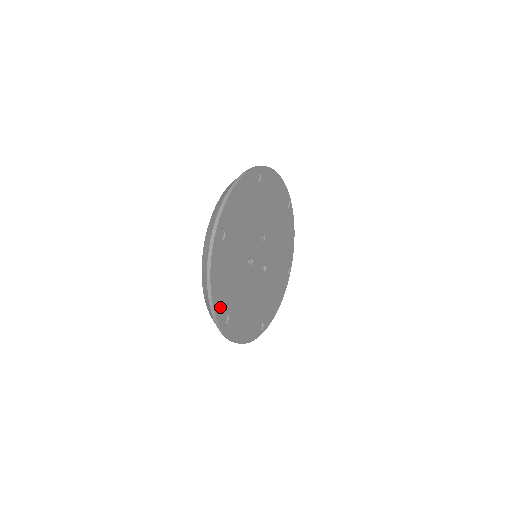
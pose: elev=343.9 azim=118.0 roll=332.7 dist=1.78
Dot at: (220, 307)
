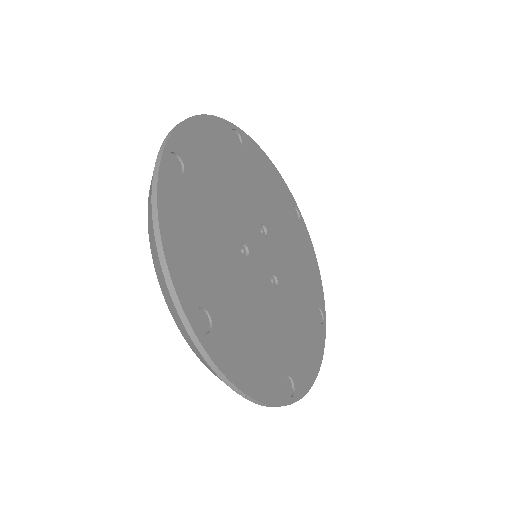
Dot at: (188, 288)
